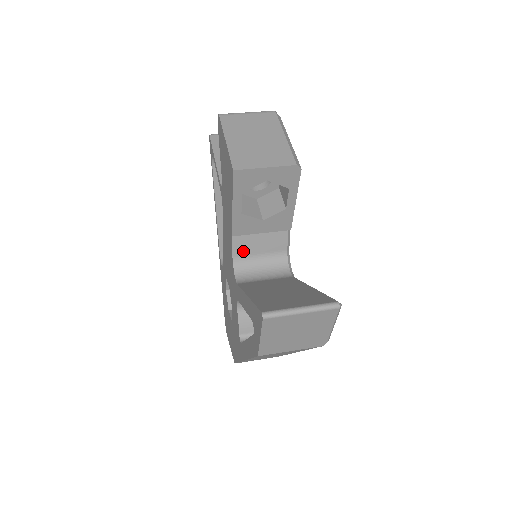
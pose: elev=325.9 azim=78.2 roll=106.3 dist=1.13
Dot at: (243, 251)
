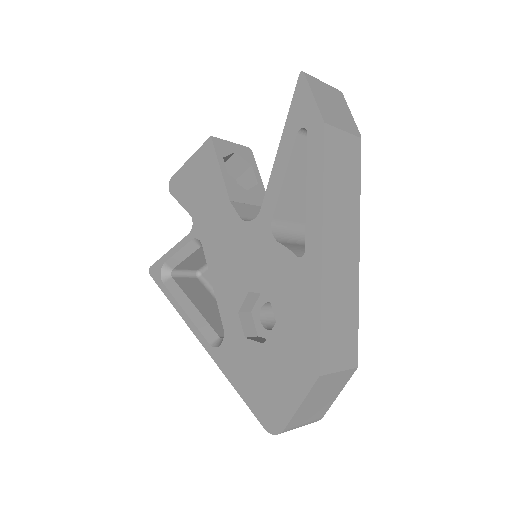
Dot at: (246, 215)
